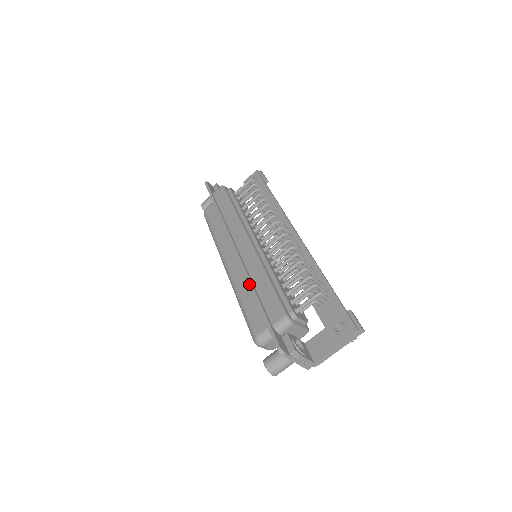
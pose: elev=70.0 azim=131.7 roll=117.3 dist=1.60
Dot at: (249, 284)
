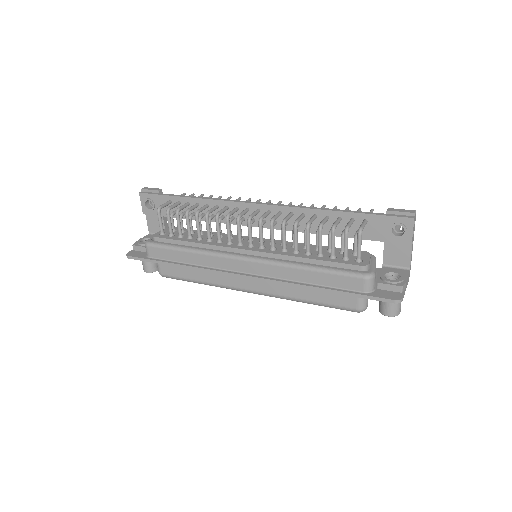
Dot at: occluded
